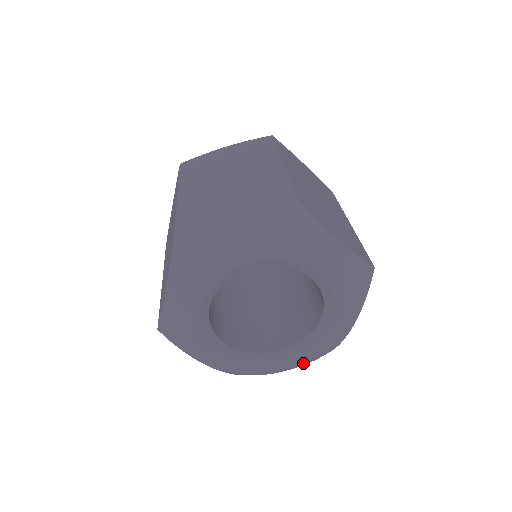
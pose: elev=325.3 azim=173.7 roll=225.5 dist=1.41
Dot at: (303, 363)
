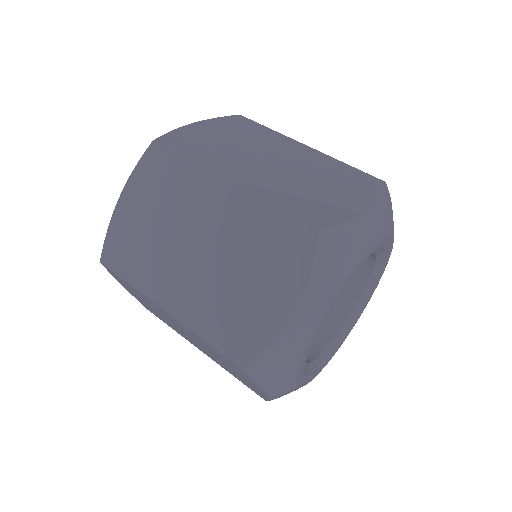
Dot at: occluded
